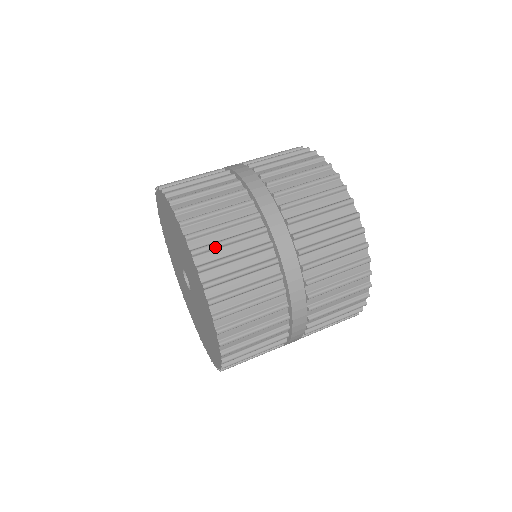
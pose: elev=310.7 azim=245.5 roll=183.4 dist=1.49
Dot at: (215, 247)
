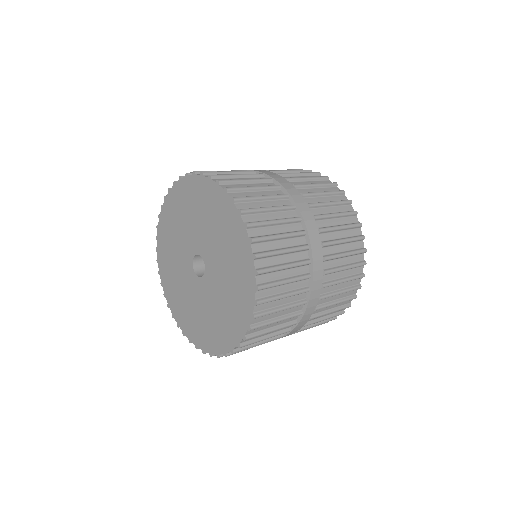
Dot at: (236, 181)
